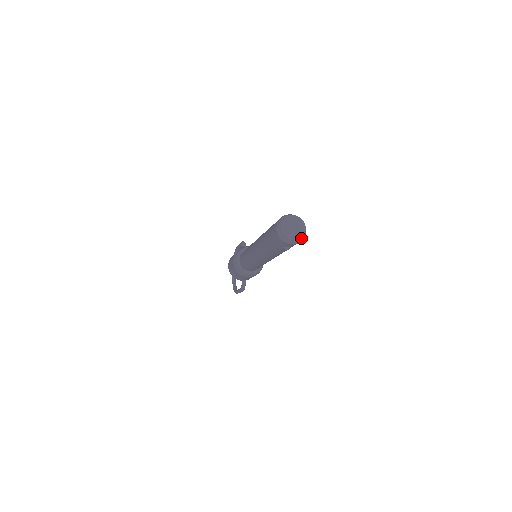
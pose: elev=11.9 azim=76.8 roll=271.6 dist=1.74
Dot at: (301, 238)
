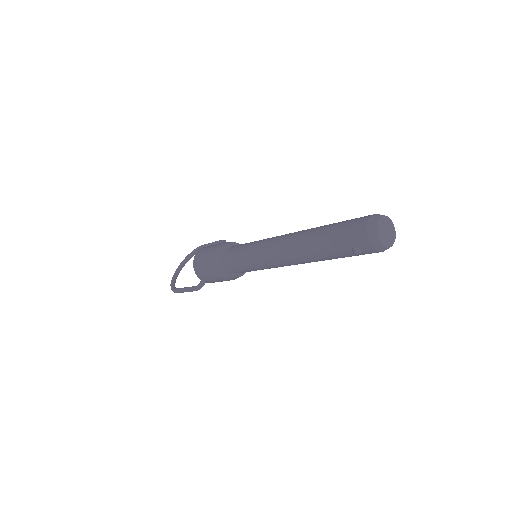
Dot at: (387, 248)
